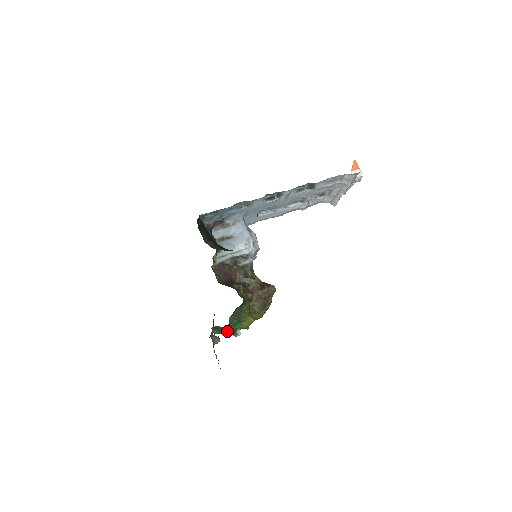
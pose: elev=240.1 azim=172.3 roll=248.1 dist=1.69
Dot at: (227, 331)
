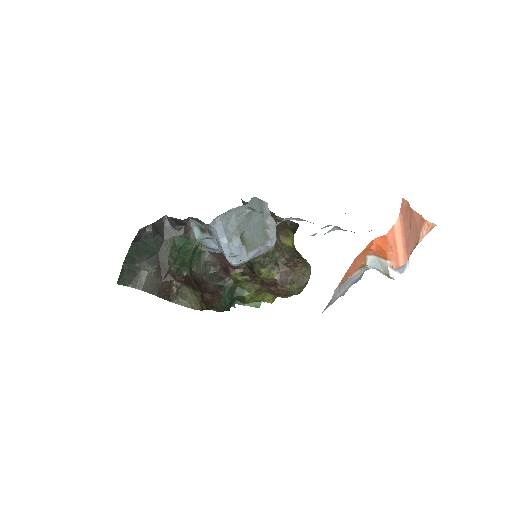
Dot at: occluded
